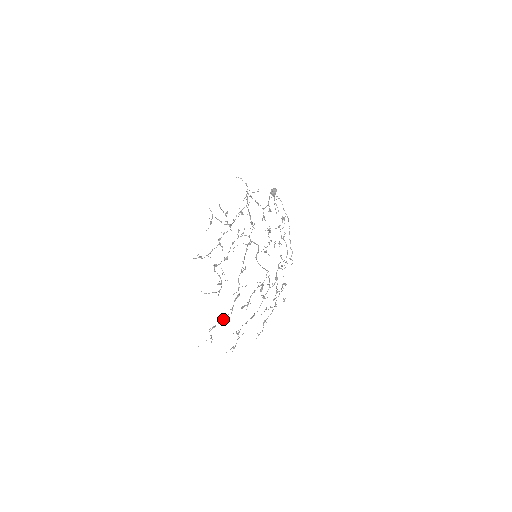
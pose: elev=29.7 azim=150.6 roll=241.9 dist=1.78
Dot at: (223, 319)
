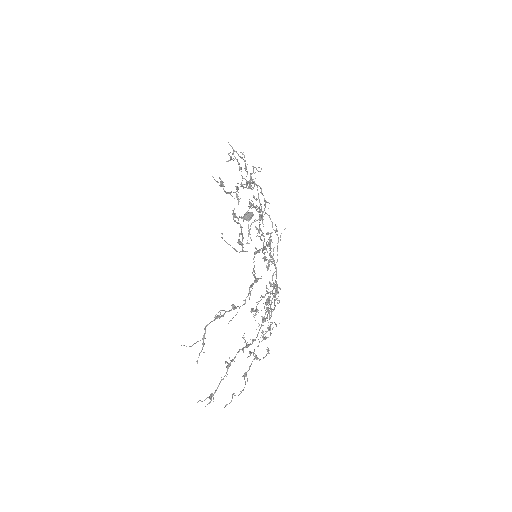
Dot at: (235, 307)
